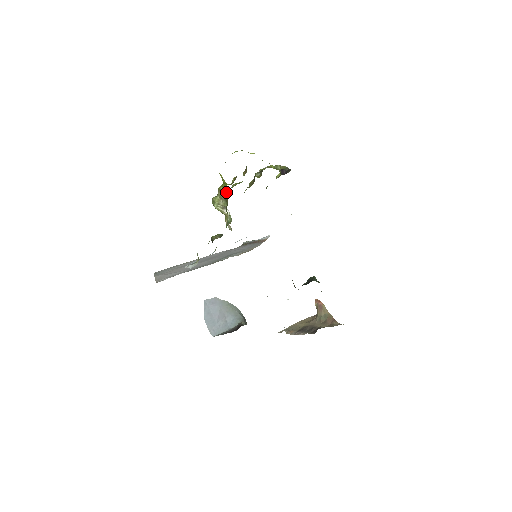
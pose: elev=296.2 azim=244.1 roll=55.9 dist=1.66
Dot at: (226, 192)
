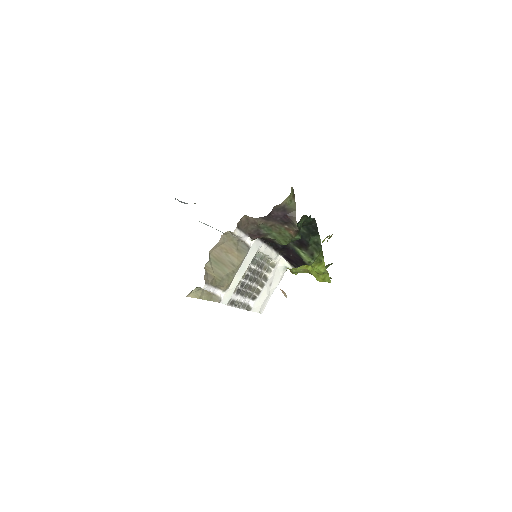
Dot at: occluded
